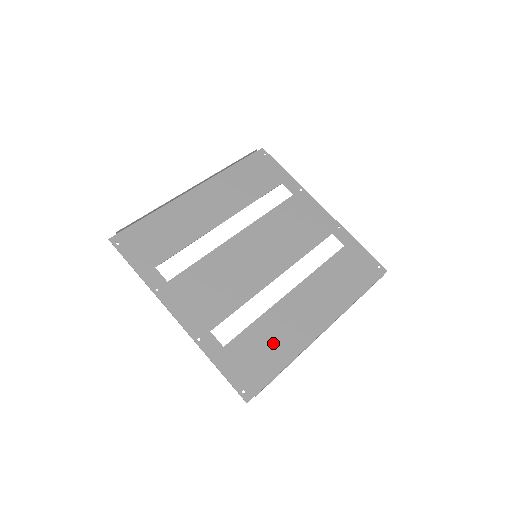
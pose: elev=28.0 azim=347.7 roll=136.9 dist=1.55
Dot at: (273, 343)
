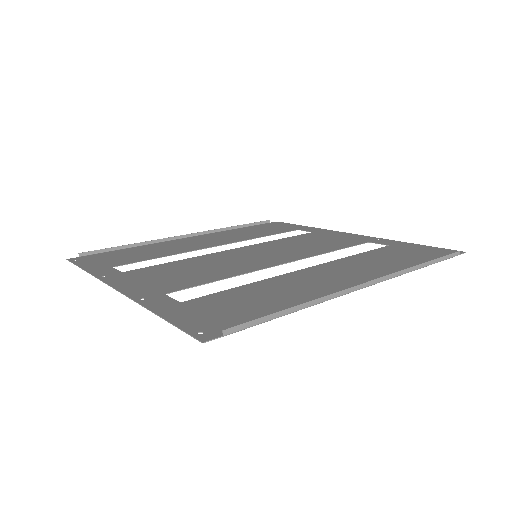
Dot at: (270, 297)
